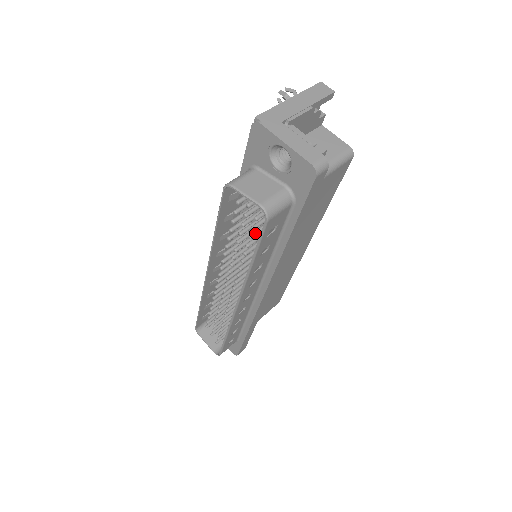
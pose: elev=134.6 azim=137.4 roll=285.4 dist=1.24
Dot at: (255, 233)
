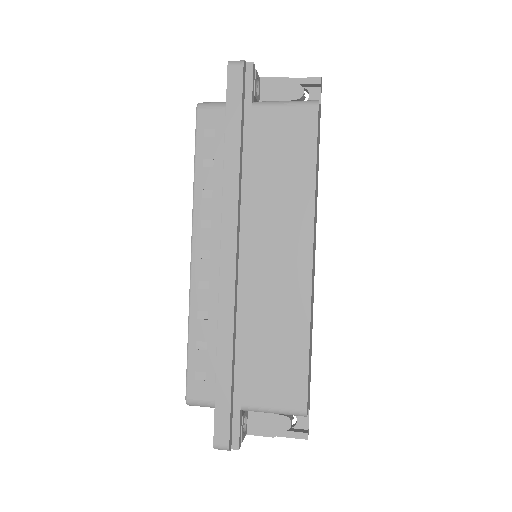
Dot at: occluded
